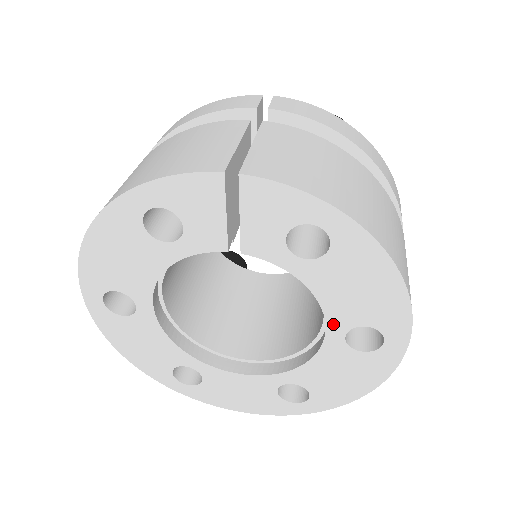
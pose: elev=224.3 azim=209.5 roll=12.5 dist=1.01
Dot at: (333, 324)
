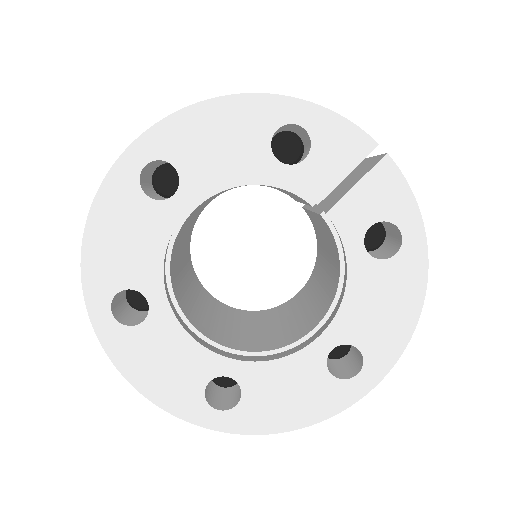
Dot at: (334, 330)
